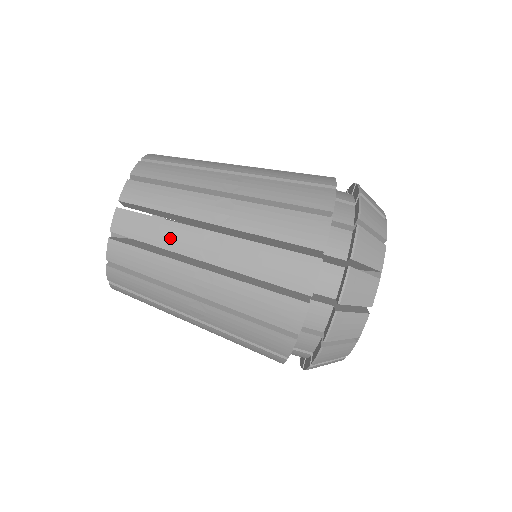
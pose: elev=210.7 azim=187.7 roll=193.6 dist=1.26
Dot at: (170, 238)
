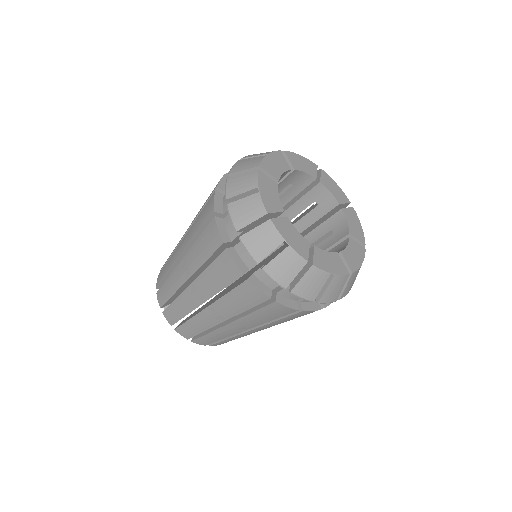
Dot at: (201, 325)
